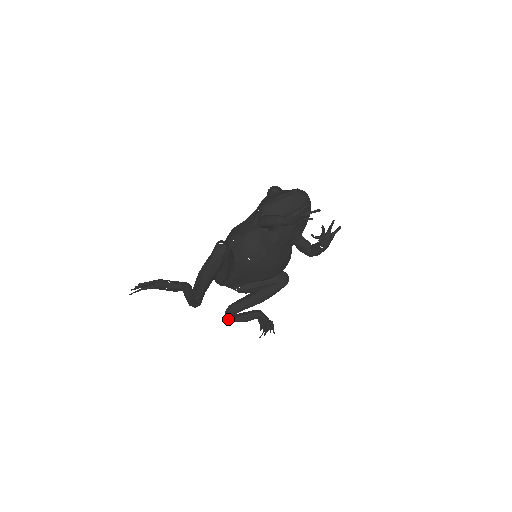
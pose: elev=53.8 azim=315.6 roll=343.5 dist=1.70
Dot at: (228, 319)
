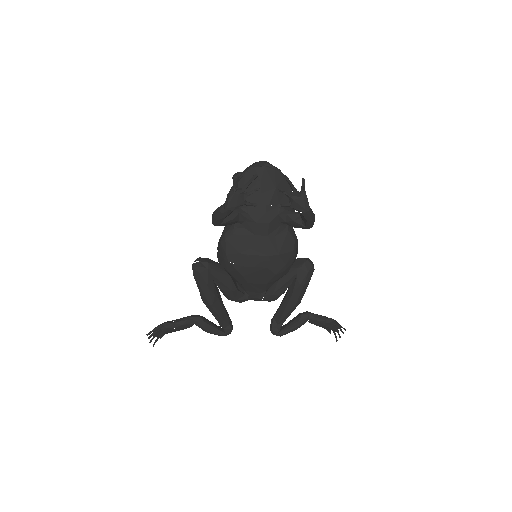
Dot at: (275, 334)
